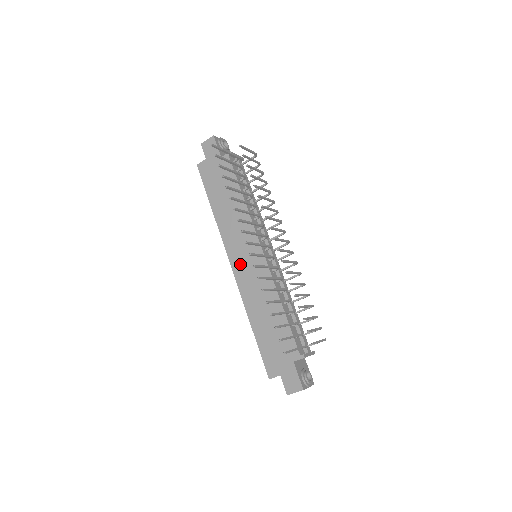
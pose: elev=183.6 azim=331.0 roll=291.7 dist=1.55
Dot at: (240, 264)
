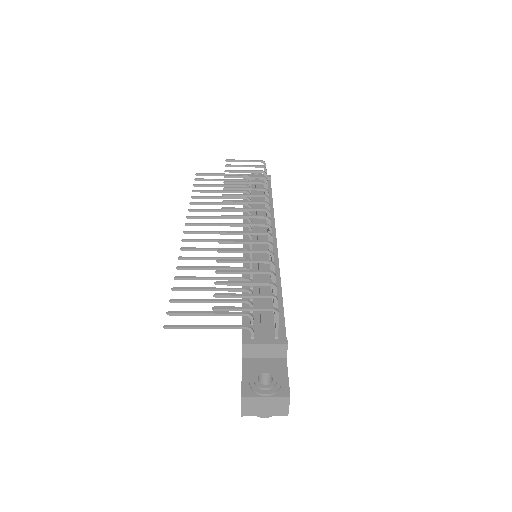
Dot at: occluded
